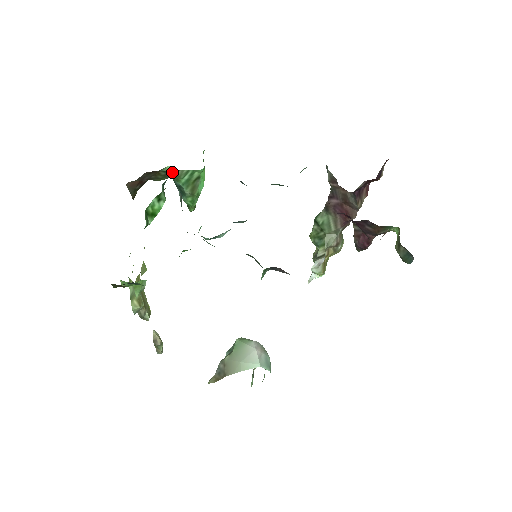
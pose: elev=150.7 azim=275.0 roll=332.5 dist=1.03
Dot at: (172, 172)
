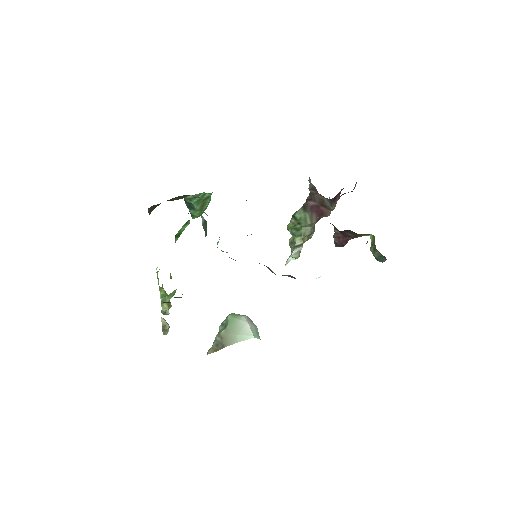
Dot at: occluded
